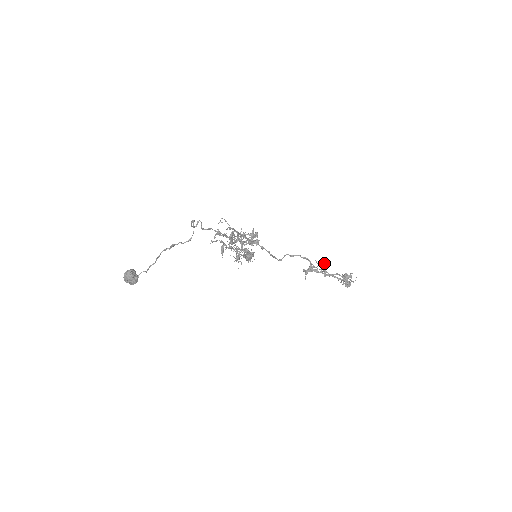
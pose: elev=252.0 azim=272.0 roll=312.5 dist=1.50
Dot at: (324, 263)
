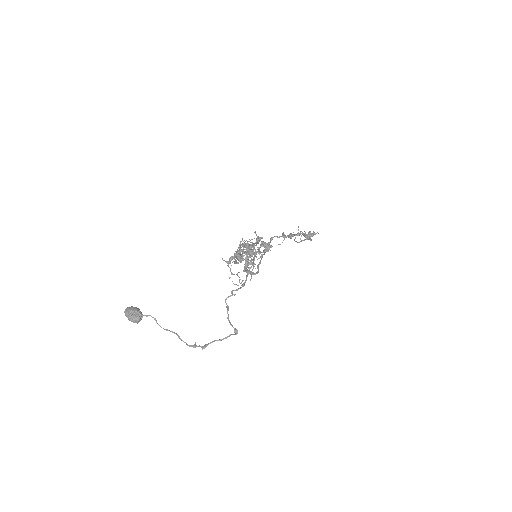
Dot at: (304, 231)
